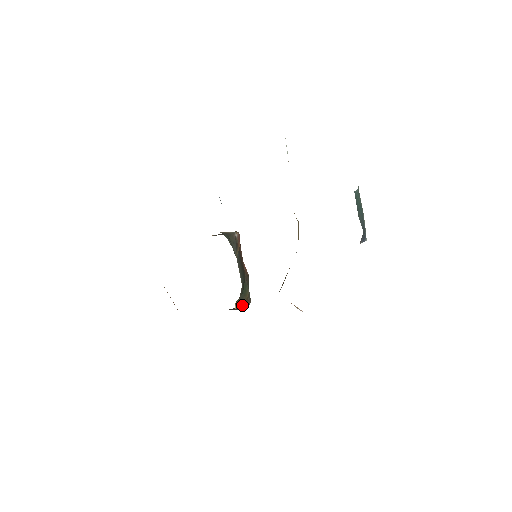
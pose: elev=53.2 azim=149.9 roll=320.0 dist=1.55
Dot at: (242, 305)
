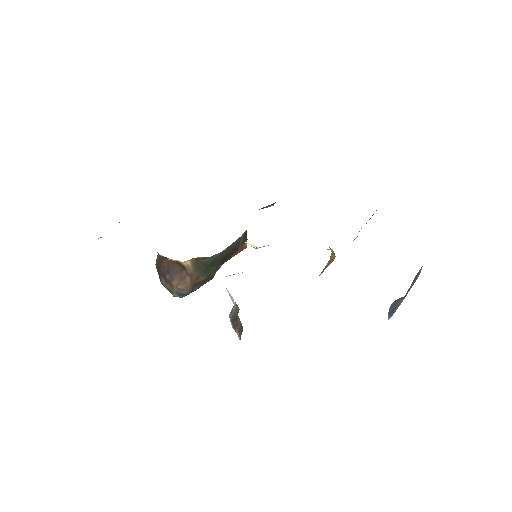
Dot at: (189, 275)
